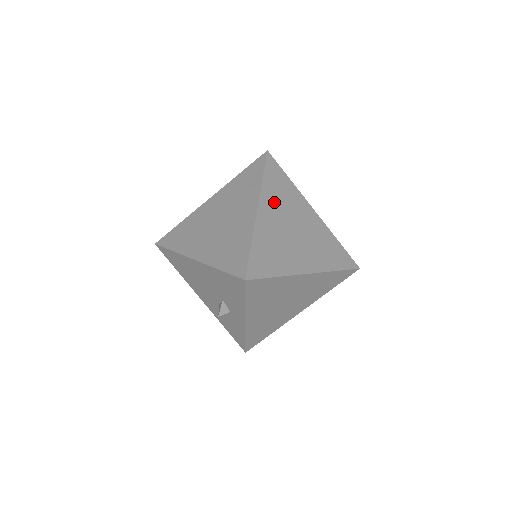
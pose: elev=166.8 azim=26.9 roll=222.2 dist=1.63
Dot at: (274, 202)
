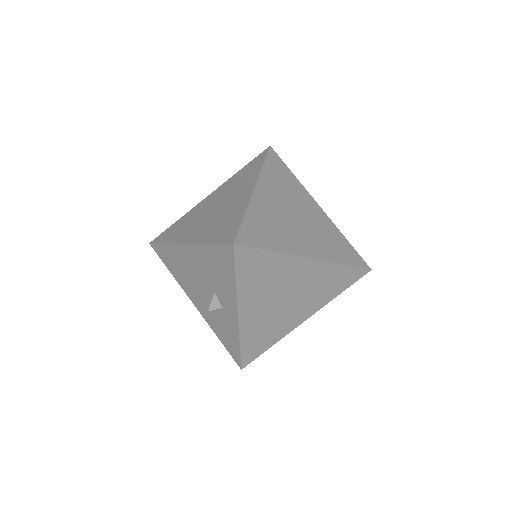
Dot at: (274, 187)
